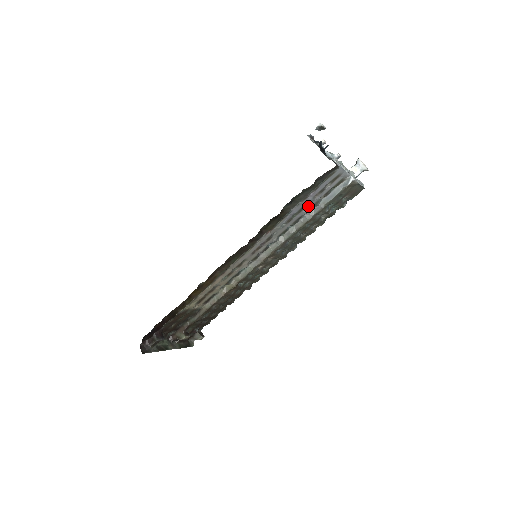
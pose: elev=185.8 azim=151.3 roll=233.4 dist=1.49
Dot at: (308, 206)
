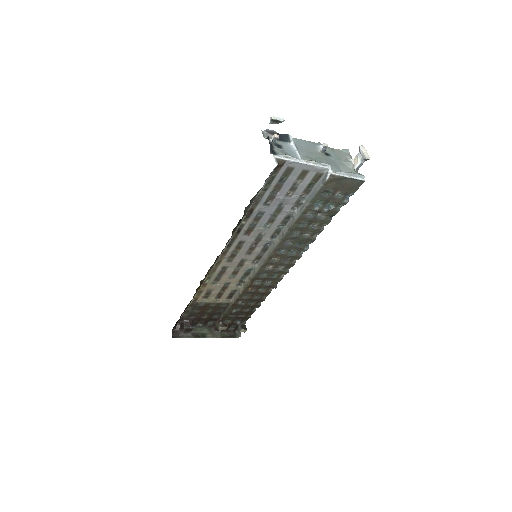
Dot at: (288, 205)
